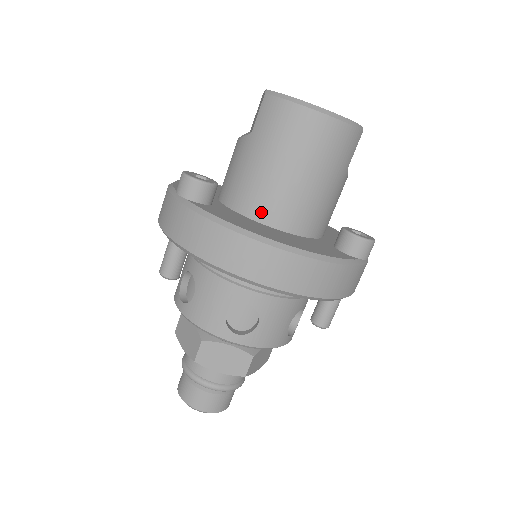
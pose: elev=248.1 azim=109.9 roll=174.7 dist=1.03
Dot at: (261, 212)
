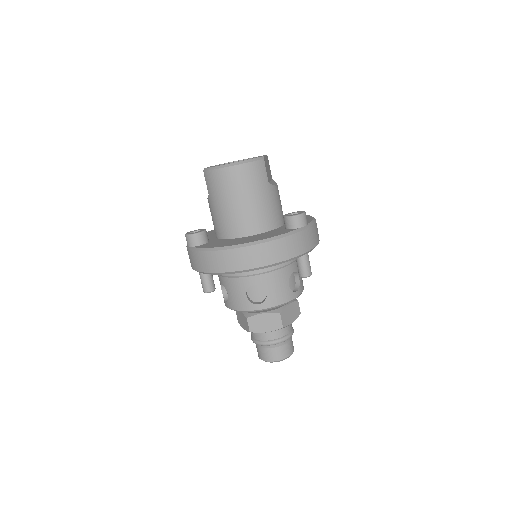
Dot at: (233, 232)
